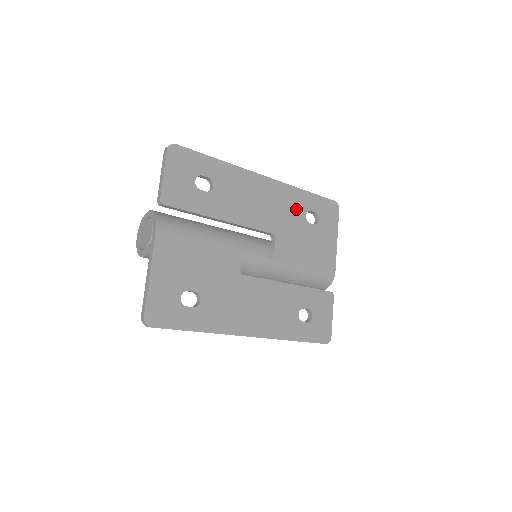
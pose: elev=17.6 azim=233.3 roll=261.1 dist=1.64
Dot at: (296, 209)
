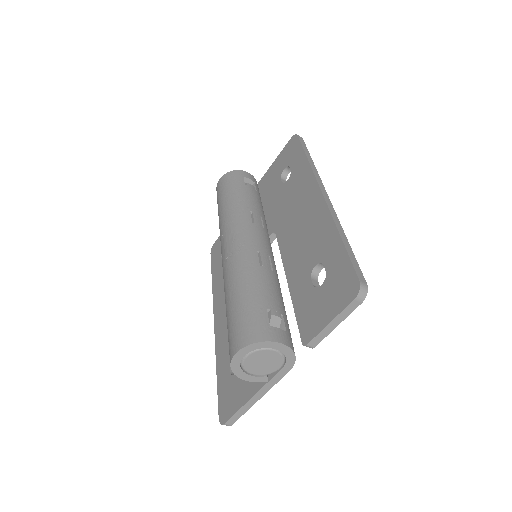
Dot at: occluded
